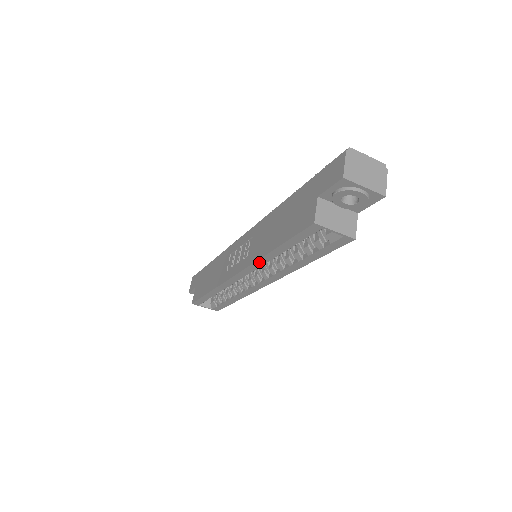
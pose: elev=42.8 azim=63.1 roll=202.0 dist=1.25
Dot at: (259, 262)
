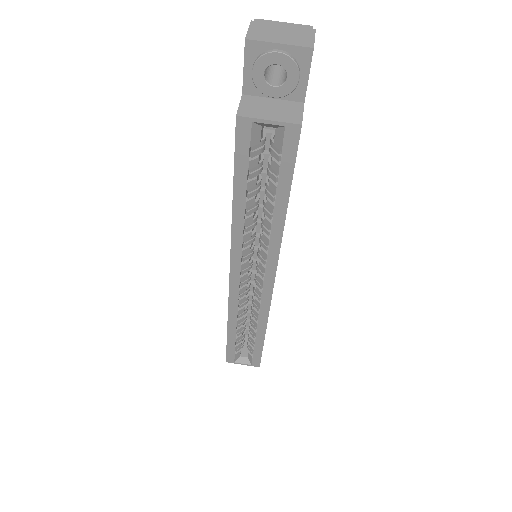
Dot at: (235, 237)
